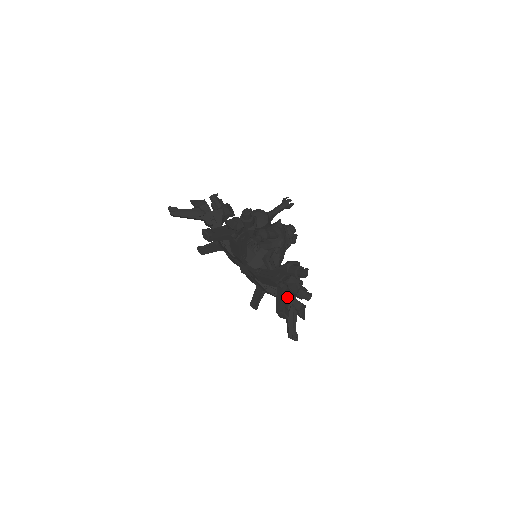
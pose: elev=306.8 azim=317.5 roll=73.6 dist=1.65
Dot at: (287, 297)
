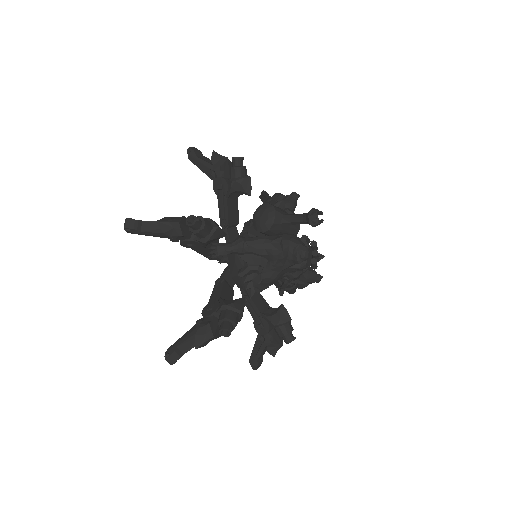
Dot at: (193, 341)
